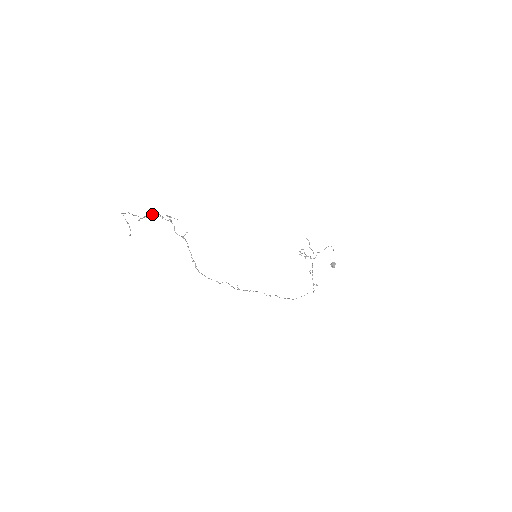
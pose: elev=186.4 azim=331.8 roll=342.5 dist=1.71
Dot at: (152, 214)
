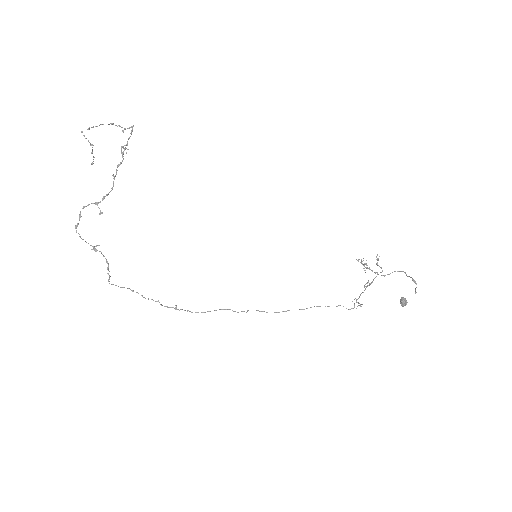
Dot at: (121, 146)
